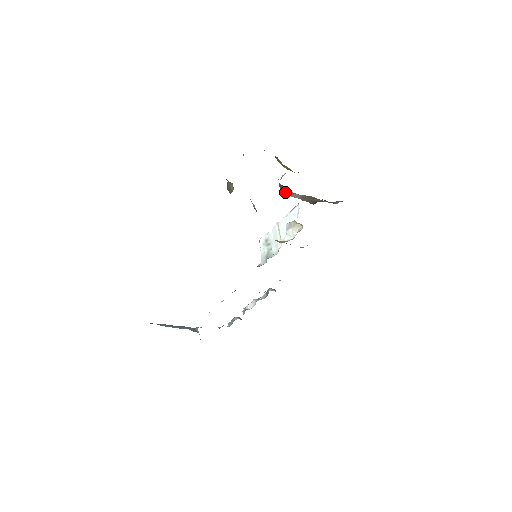
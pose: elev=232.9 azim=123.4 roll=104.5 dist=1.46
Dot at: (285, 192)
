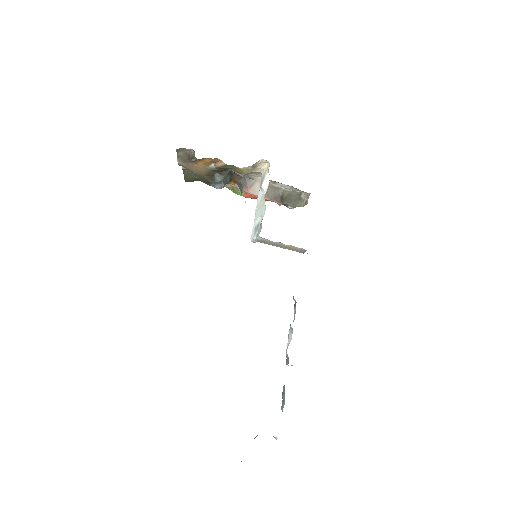
Dot at: (248, 187)
